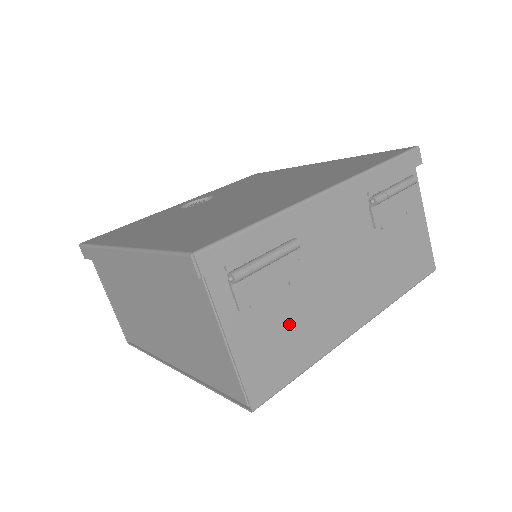
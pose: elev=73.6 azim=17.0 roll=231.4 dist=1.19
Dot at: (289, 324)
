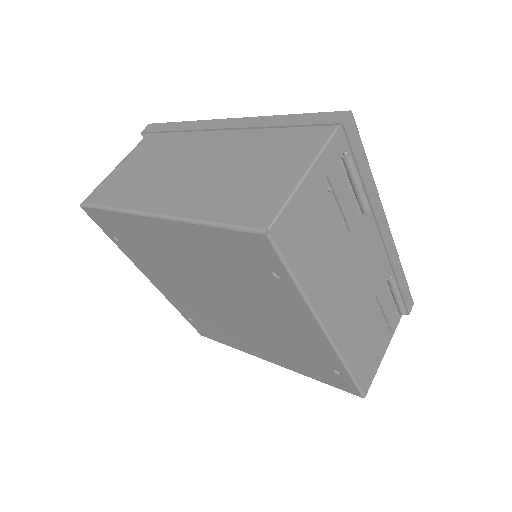
Dot at: (323, 240)
